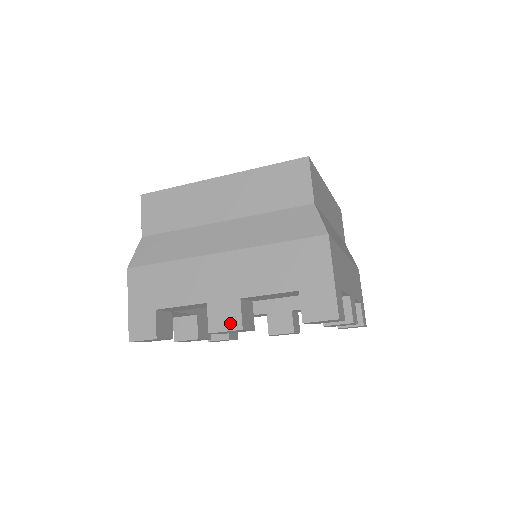
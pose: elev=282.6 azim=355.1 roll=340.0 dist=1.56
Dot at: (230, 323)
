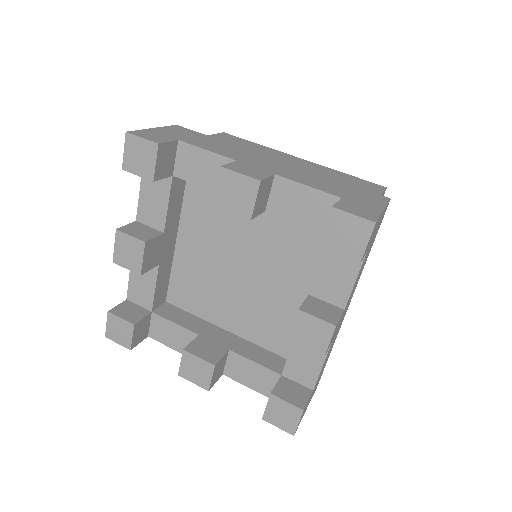
Dot at: occluded
